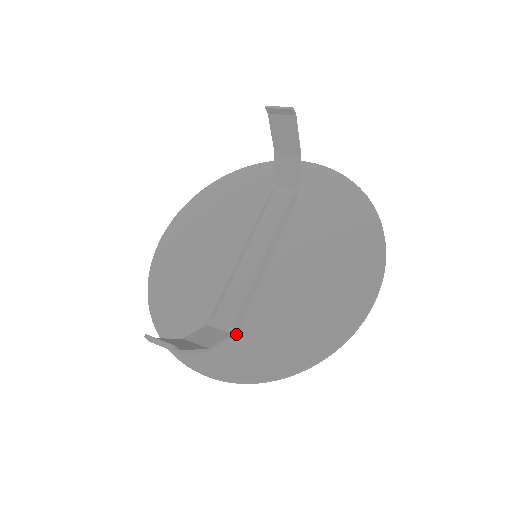
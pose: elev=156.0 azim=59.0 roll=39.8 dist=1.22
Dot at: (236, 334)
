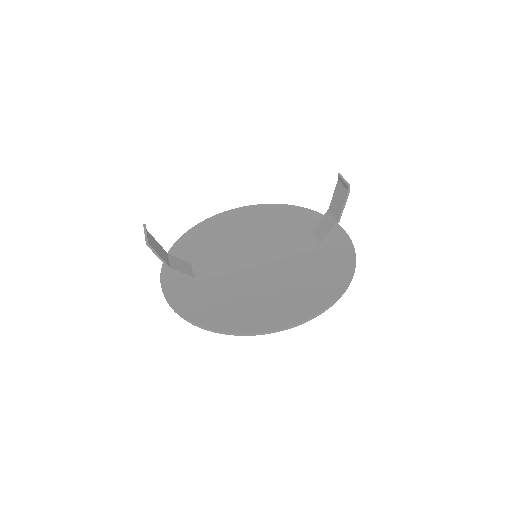
Dot at: (198, 282)
